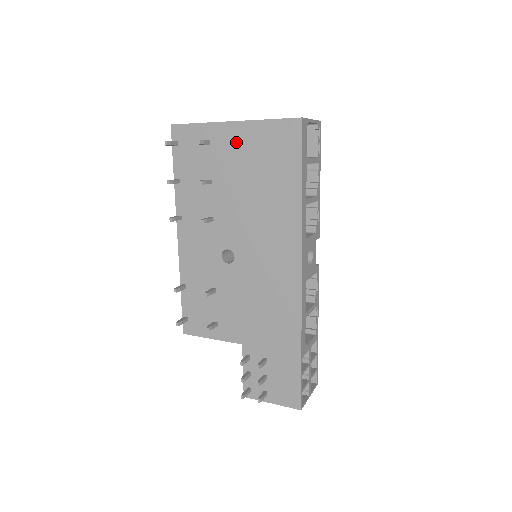
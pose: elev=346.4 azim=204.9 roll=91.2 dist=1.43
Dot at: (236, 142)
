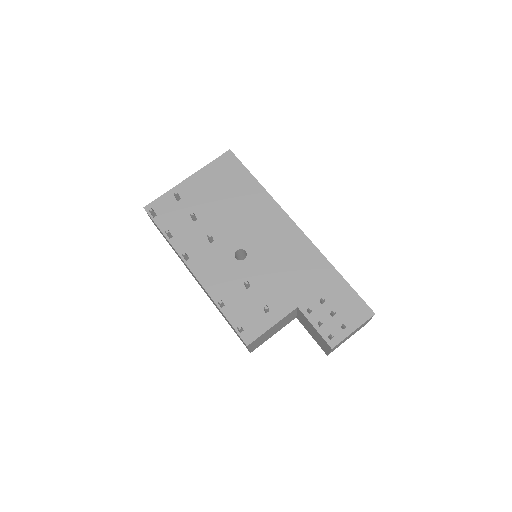
Dot at: (198, 186)
